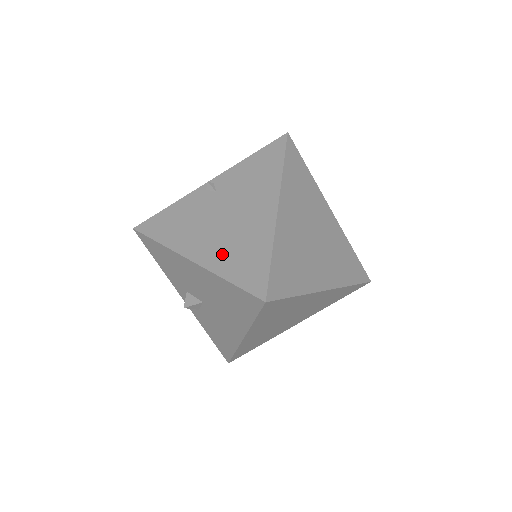
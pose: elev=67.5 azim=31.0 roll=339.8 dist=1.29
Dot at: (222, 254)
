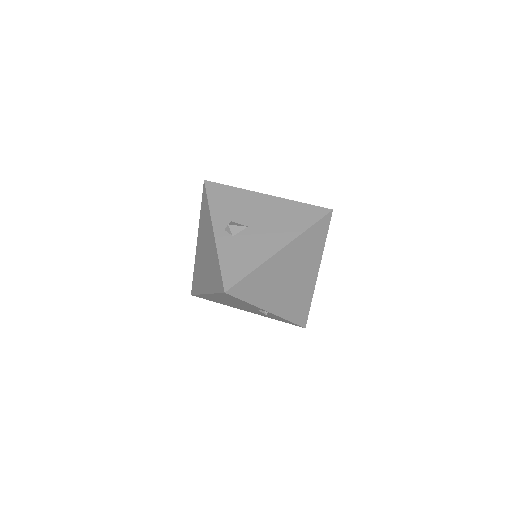
Dot at: occluded
